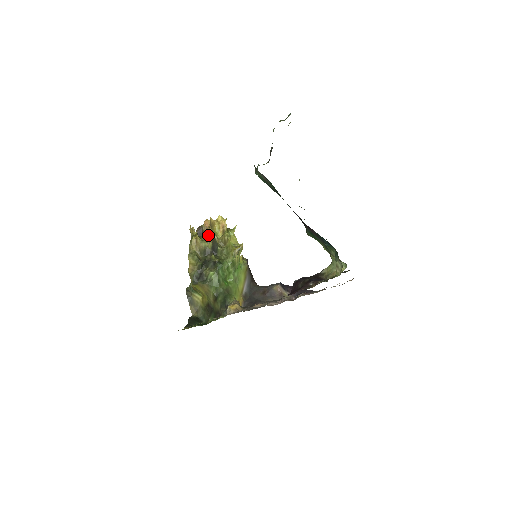
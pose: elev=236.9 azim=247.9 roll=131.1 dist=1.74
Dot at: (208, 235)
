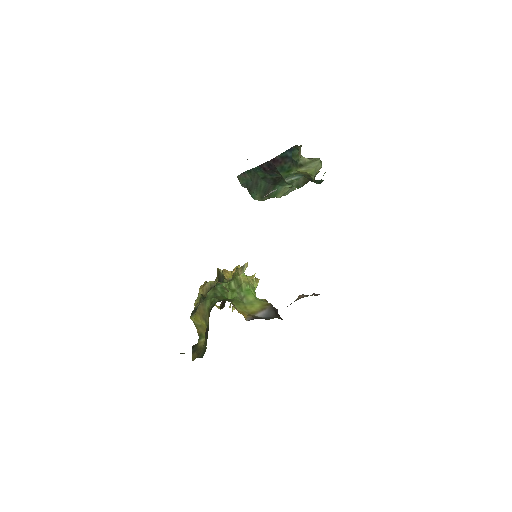
Dot at: (216, 277)
